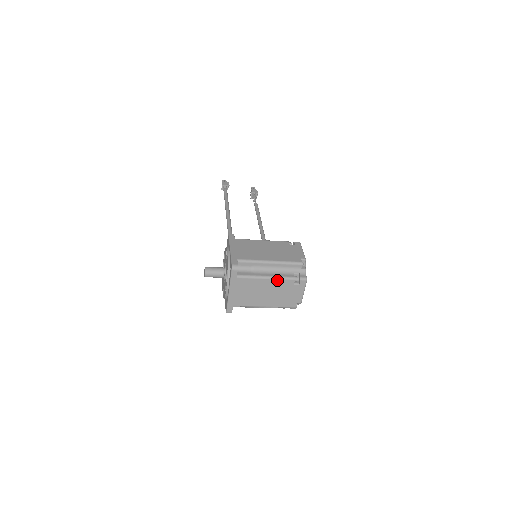
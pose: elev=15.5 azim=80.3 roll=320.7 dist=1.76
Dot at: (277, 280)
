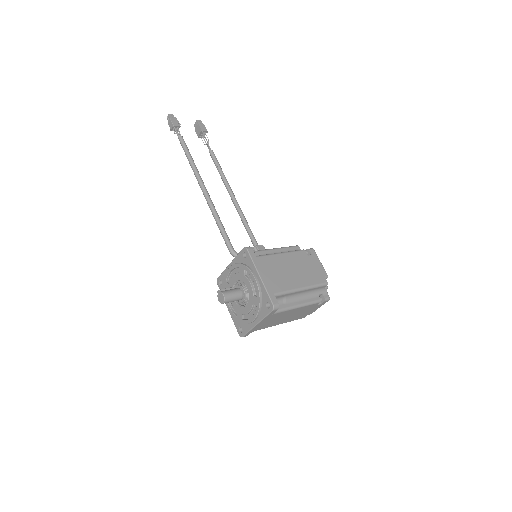
Dot at: (306, 306)
